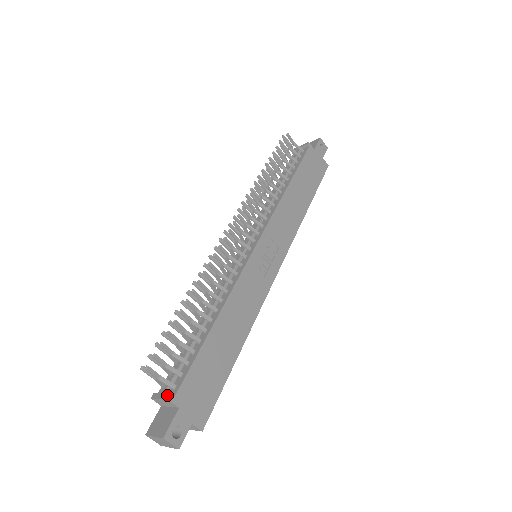
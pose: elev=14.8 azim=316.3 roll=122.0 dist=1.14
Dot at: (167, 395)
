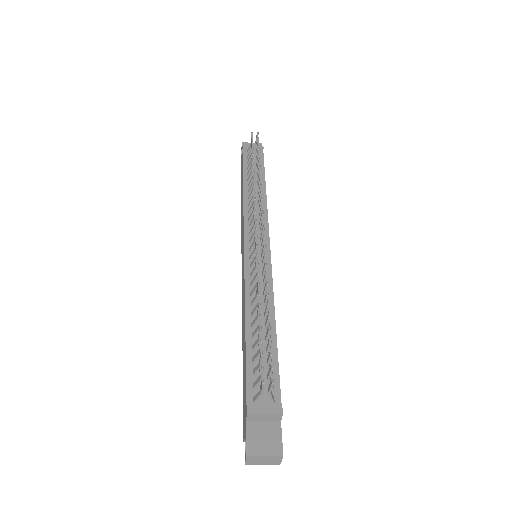
Dot at: (277, 409)
